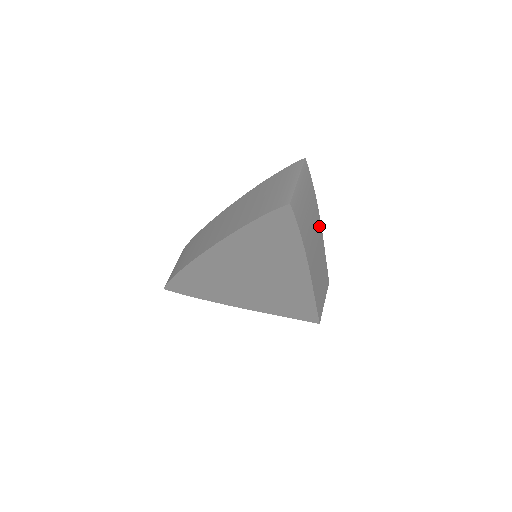
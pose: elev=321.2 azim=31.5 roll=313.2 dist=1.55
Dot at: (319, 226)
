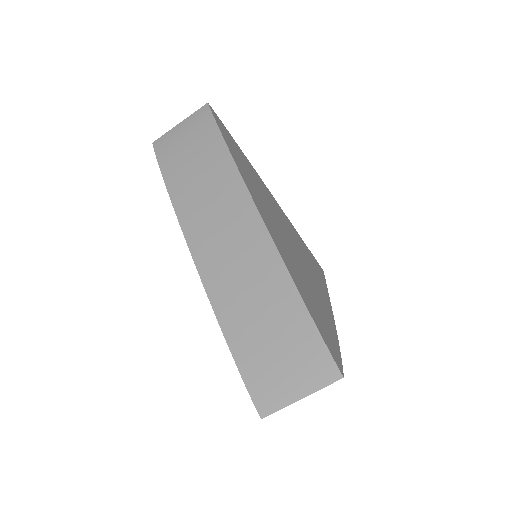
Dot at: occluded
